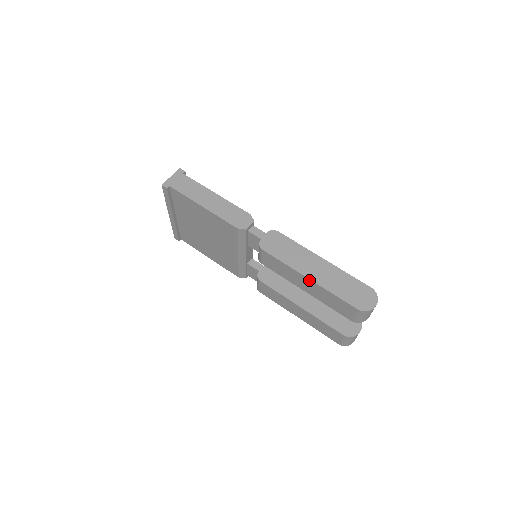
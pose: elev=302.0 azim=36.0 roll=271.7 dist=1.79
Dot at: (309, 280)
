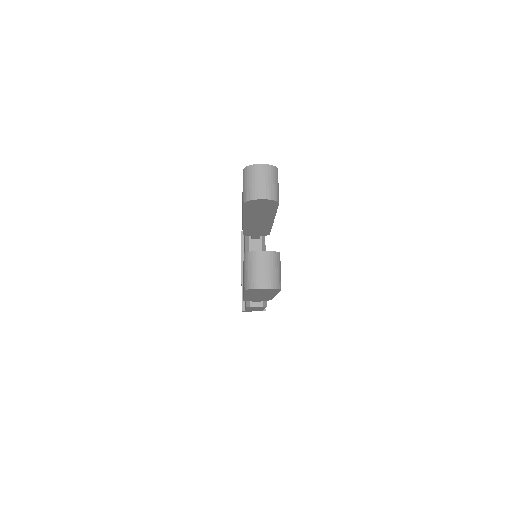
Dot at: occluded
